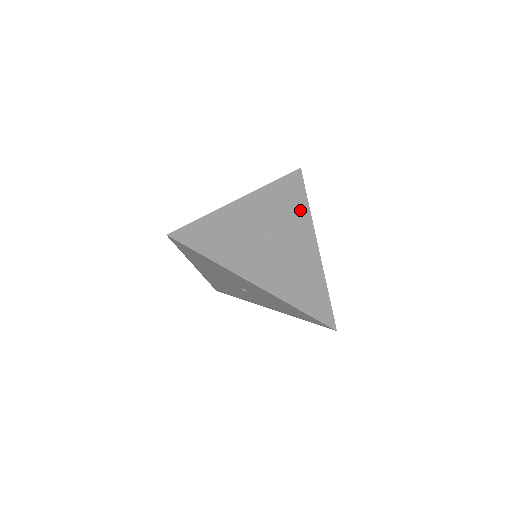
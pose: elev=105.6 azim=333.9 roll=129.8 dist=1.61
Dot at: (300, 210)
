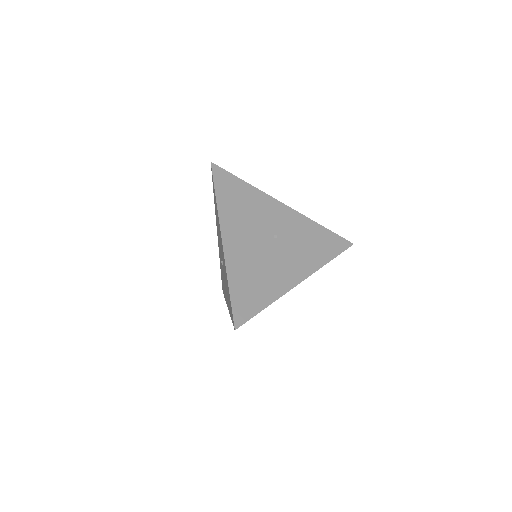
Dot at: (317, 256)
